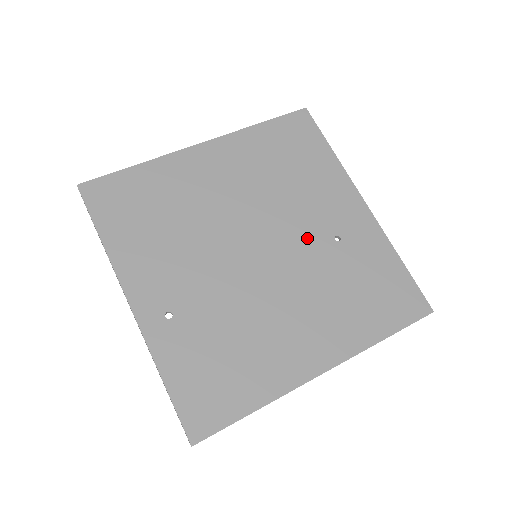
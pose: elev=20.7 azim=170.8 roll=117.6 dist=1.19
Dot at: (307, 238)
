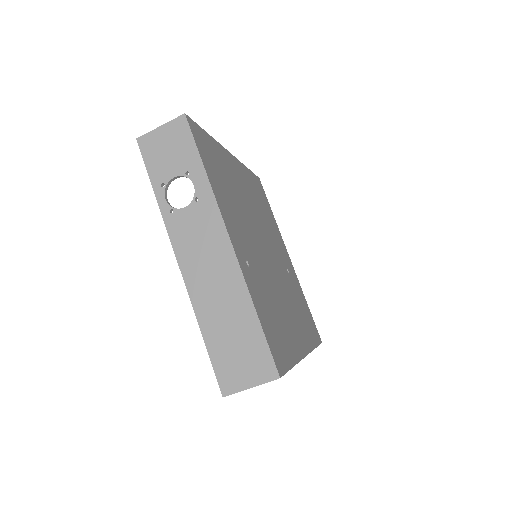
Dot at: (280, 260)
